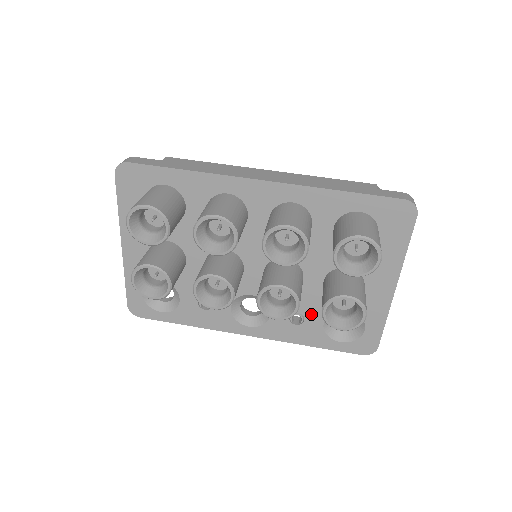
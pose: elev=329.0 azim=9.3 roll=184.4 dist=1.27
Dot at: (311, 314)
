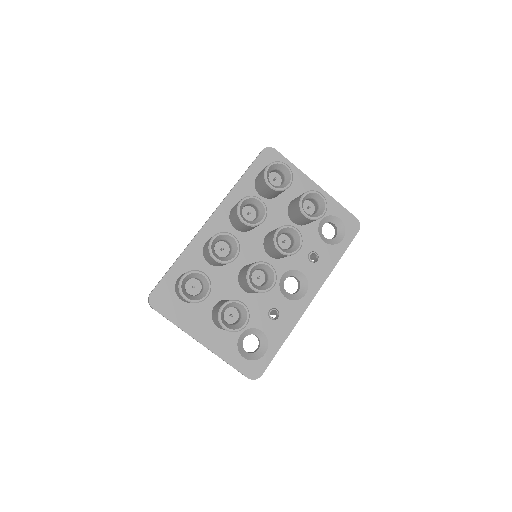
Dot at: (313, 245)
